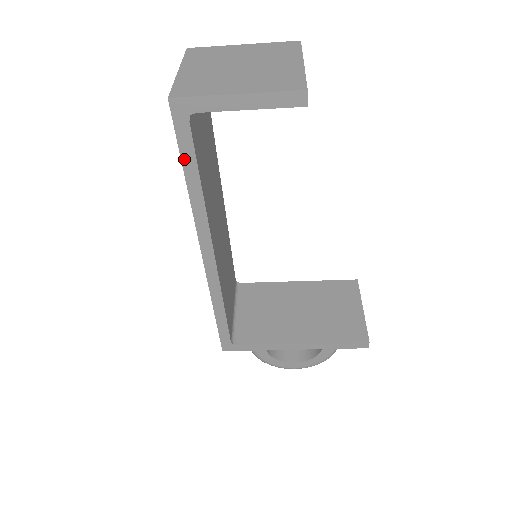
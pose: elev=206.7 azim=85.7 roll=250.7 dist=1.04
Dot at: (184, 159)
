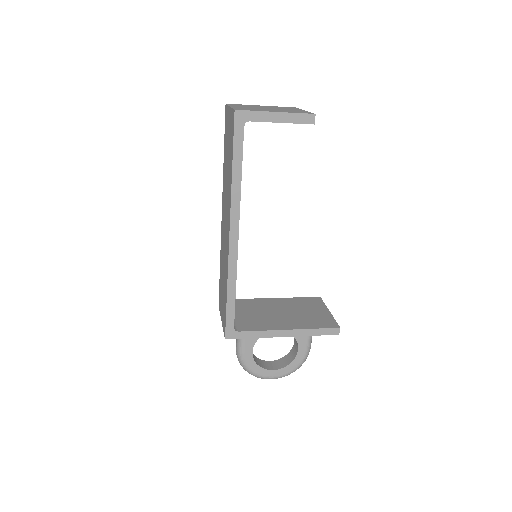
Dot at: (235, 153)
